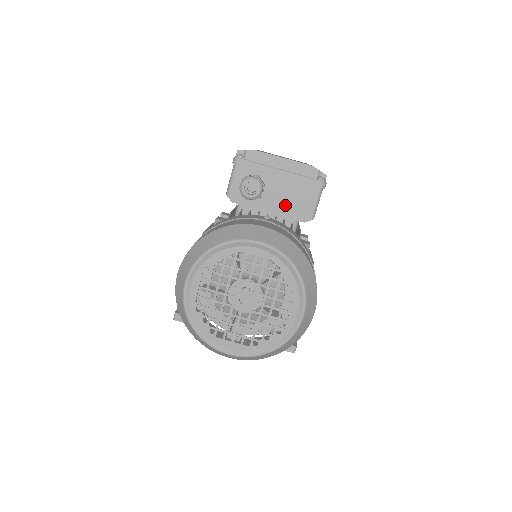
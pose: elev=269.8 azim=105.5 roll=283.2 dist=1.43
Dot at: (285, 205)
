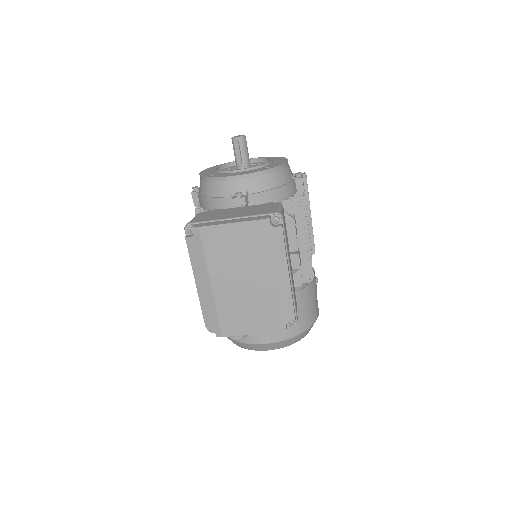
Dot at: occluded
